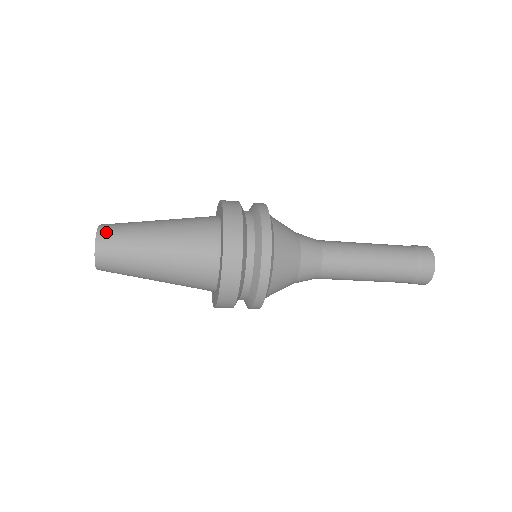
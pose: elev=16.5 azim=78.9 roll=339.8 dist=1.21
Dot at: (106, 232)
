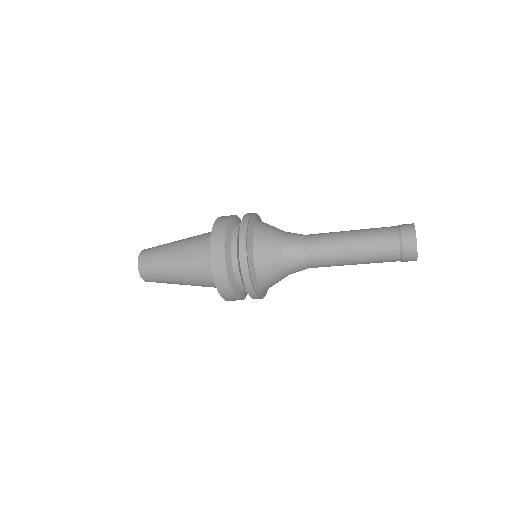
Dot at: (143, 258)
